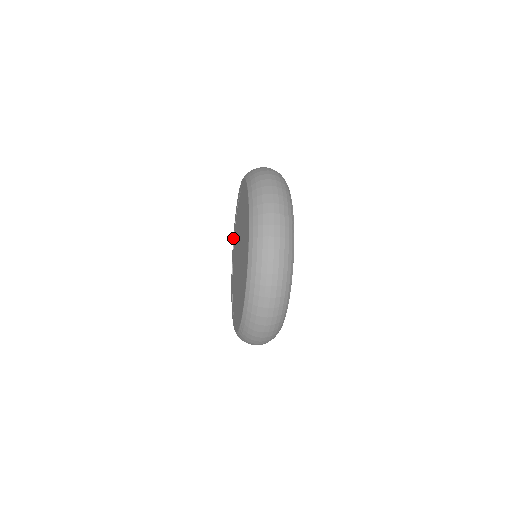
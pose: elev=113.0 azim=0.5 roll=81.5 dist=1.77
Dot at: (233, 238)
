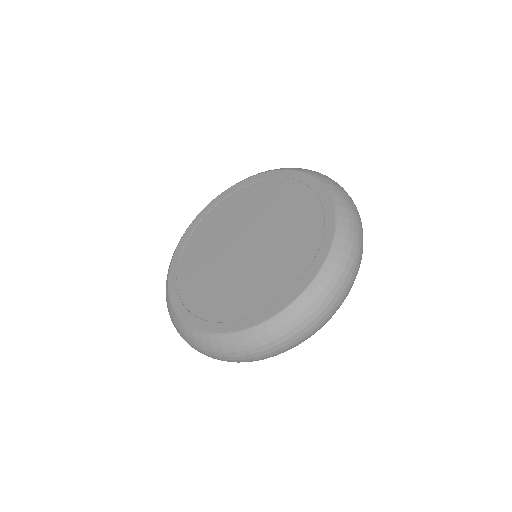
Dot at: (203, 212)
